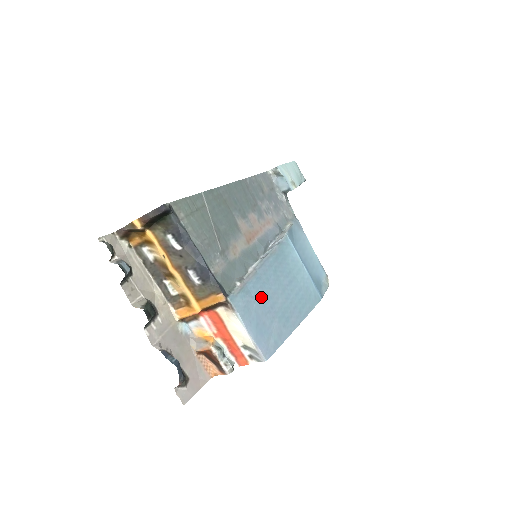
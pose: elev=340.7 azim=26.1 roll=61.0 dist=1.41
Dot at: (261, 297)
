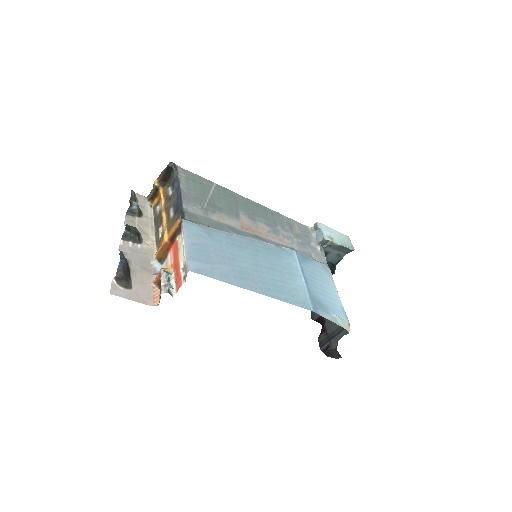
Dot at: (222, 246)
